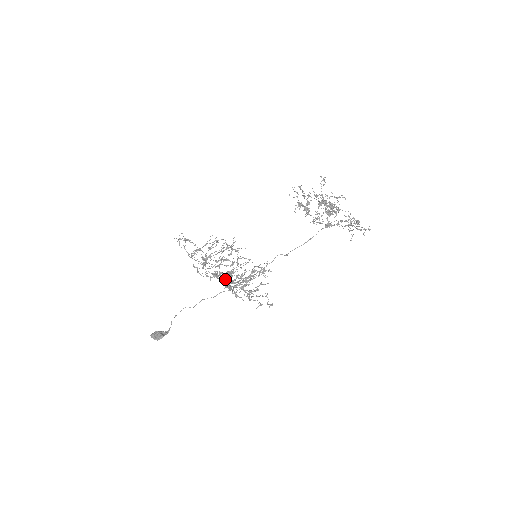
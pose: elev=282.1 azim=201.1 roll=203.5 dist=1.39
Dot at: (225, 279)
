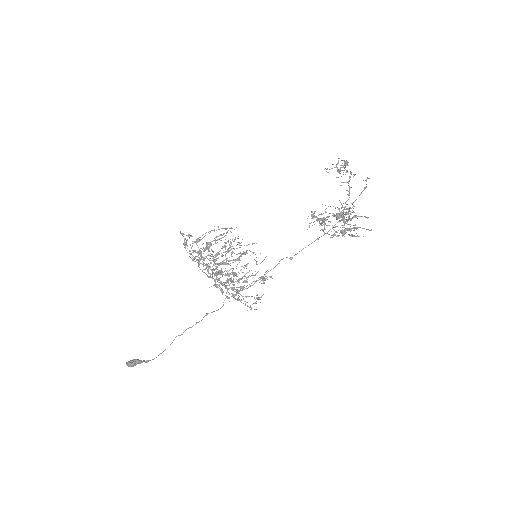
Dot at: occluded
